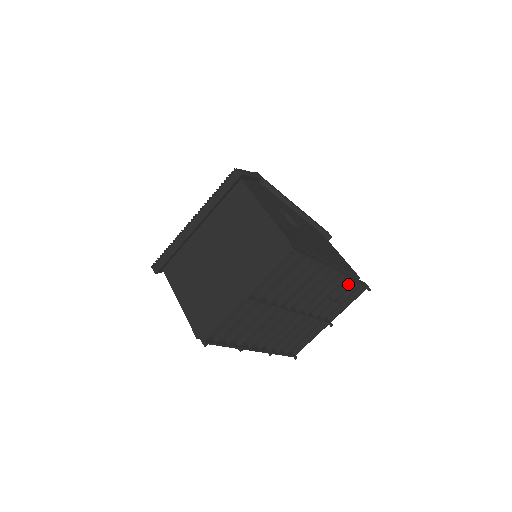
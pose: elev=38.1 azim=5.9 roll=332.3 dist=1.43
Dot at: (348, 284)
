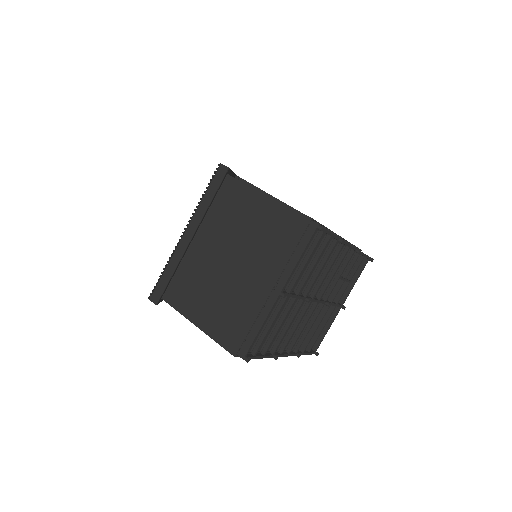
Dot at: (356, 258)
